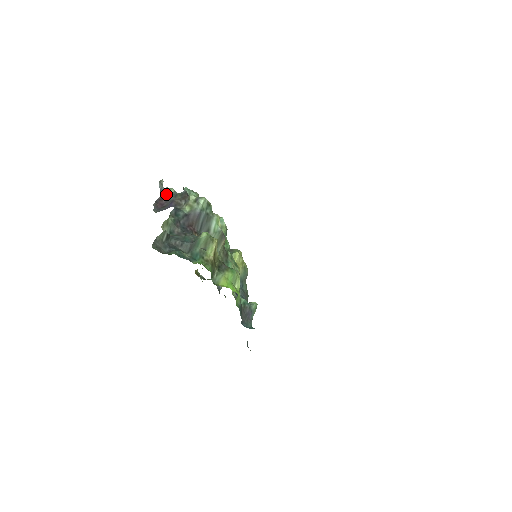
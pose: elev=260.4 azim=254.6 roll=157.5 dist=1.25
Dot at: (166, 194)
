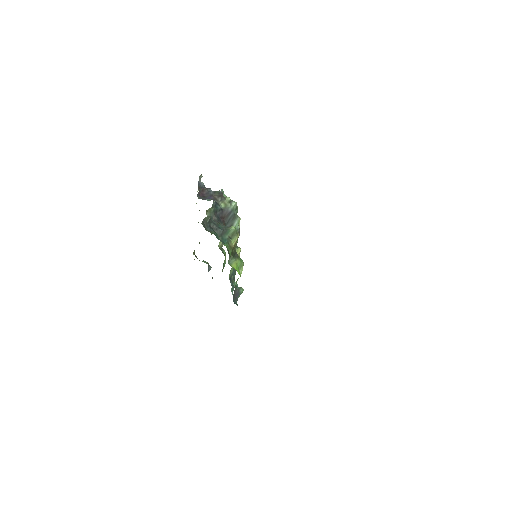
Dot at: (202, 187)
